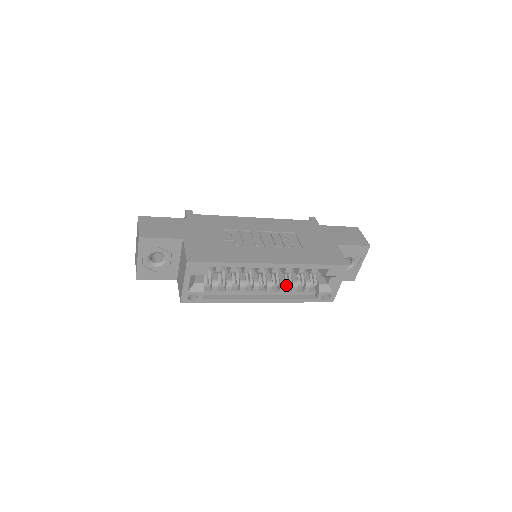
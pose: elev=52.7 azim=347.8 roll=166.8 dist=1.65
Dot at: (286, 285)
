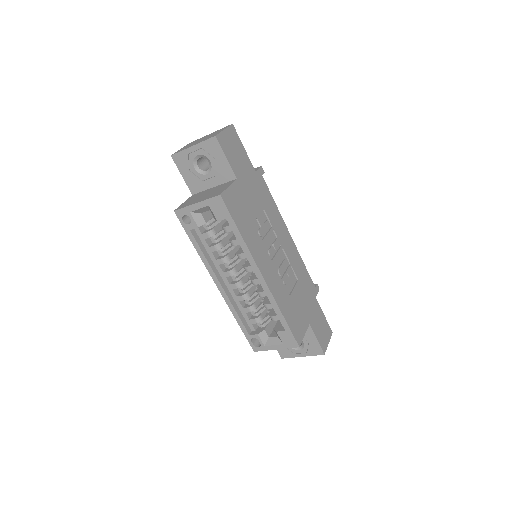
Dot at: (246, 300)
